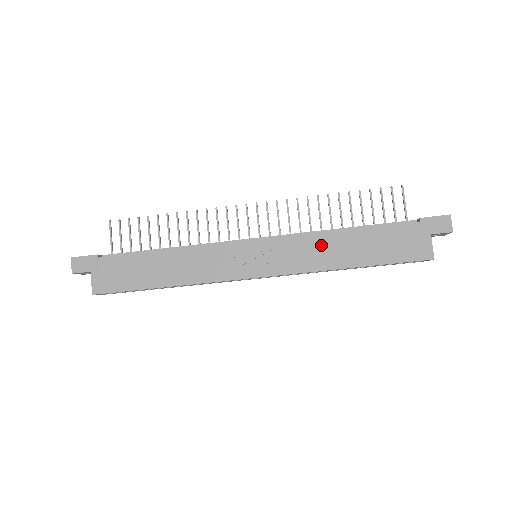
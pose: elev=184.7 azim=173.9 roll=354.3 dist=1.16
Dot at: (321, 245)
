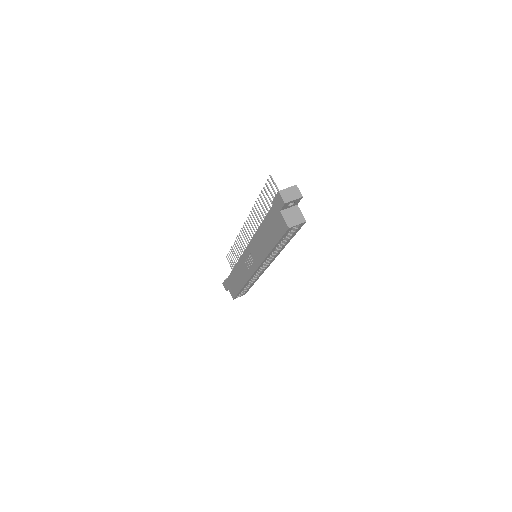
Dot at: (258, 242)
